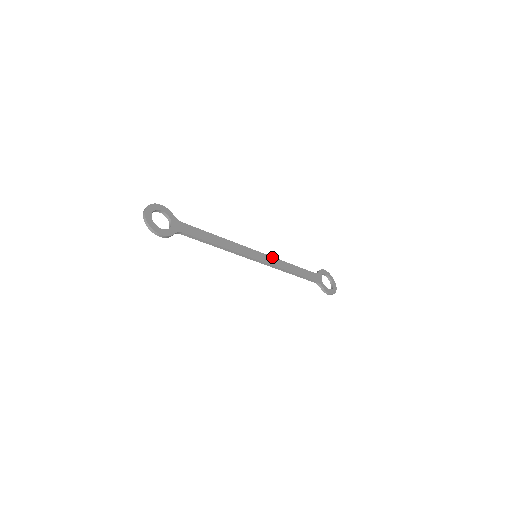
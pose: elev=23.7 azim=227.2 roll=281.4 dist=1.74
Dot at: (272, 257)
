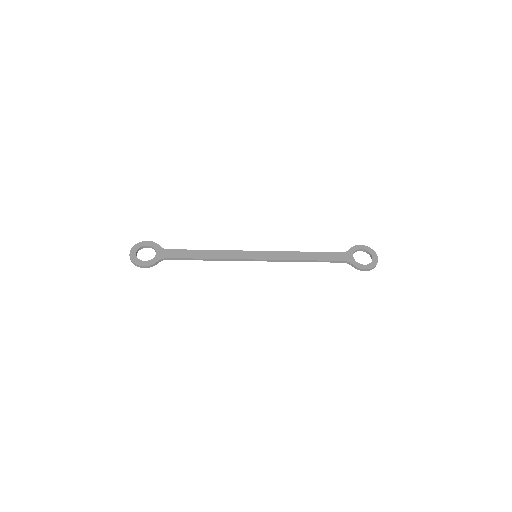
Dot at: (278, 251)
